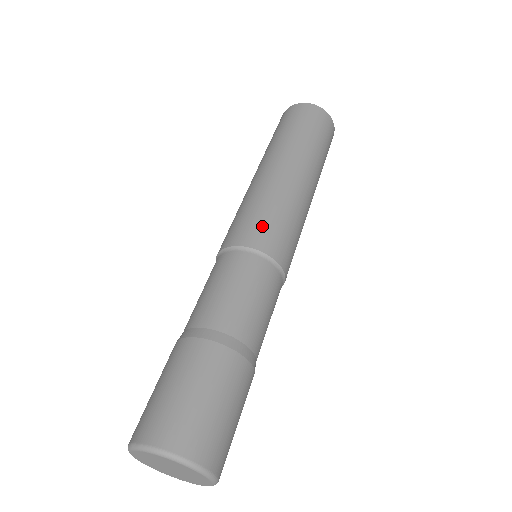
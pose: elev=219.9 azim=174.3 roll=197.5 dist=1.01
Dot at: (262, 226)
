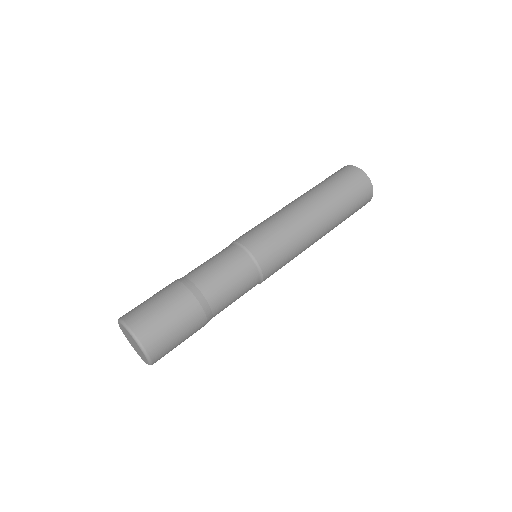
Dot at: (261, 237)
